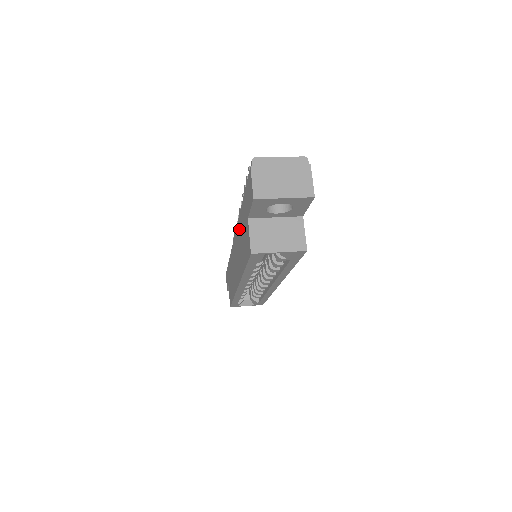
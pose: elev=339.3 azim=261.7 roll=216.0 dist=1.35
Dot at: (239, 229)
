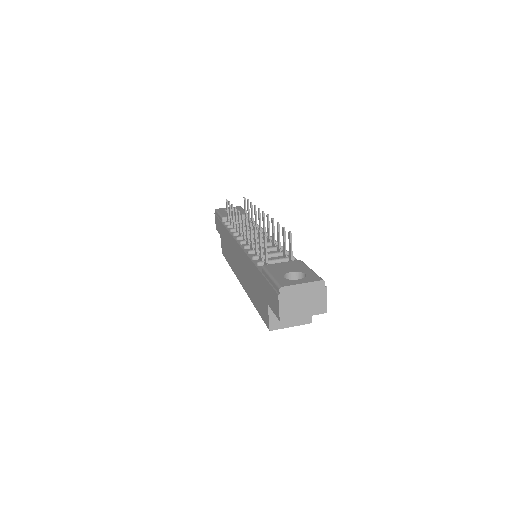
Dot at: (250, 267)
